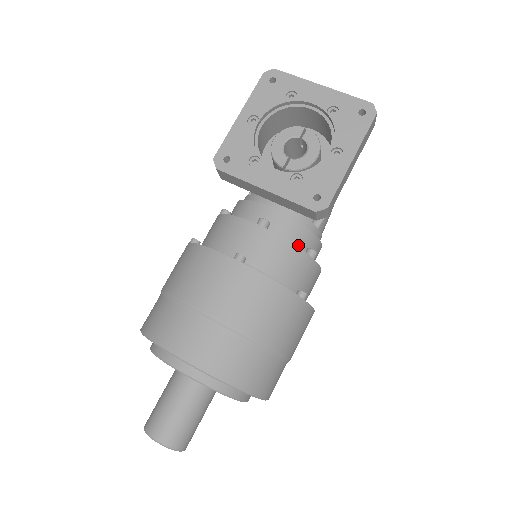
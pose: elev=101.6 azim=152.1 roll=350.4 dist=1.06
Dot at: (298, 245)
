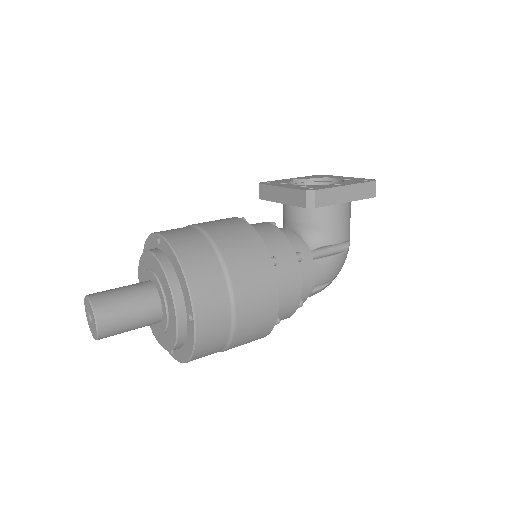
Dot at: occluded
